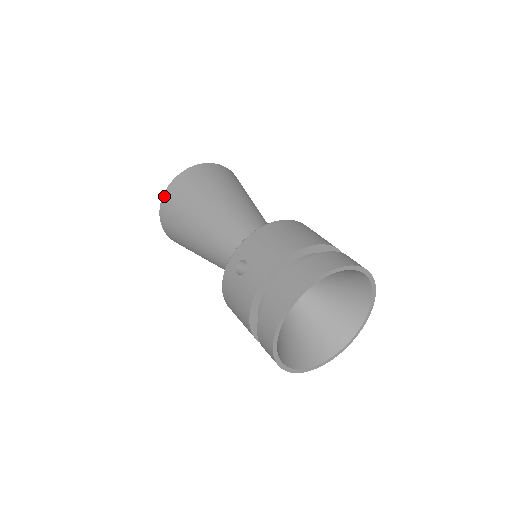
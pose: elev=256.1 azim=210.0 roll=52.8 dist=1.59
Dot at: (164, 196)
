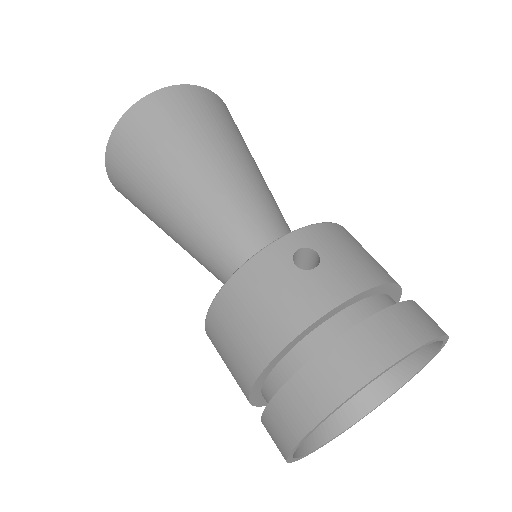
Dot at: (156, 93)
